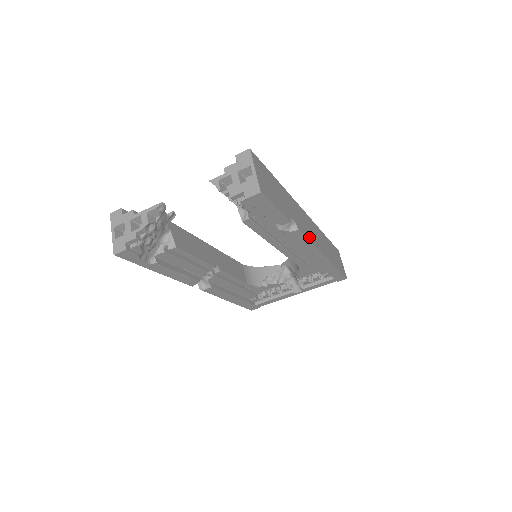
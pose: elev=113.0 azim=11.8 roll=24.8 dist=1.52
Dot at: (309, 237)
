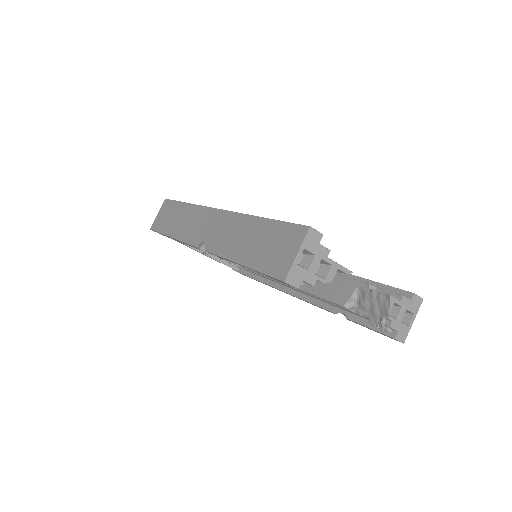
Dot at: occluded
